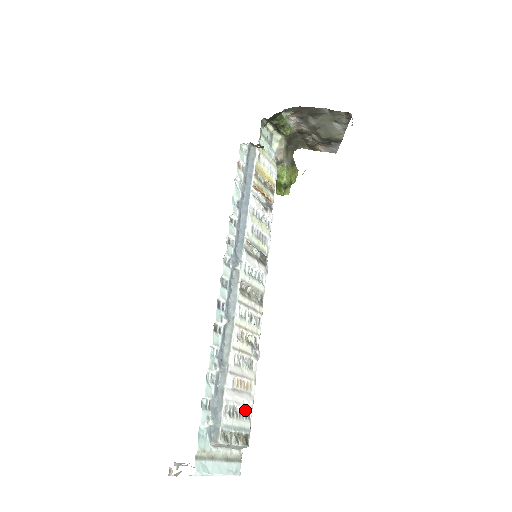
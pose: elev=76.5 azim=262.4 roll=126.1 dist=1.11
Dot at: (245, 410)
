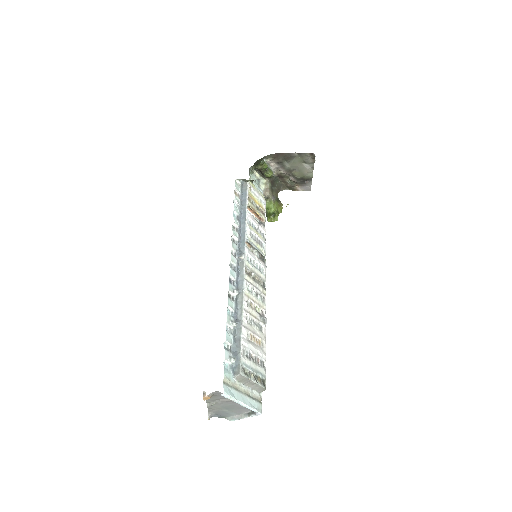
Dot at: (260, 360)
